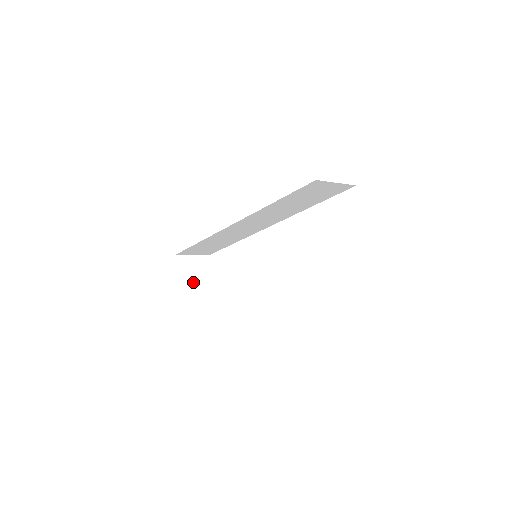
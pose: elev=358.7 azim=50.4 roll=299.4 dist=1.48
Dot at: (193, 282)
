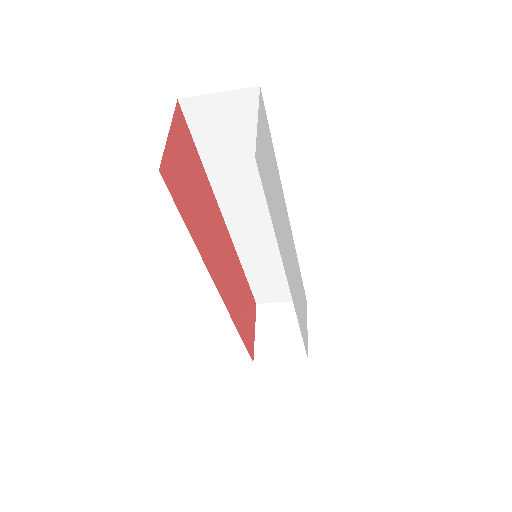
Dot at: (276, 333)
